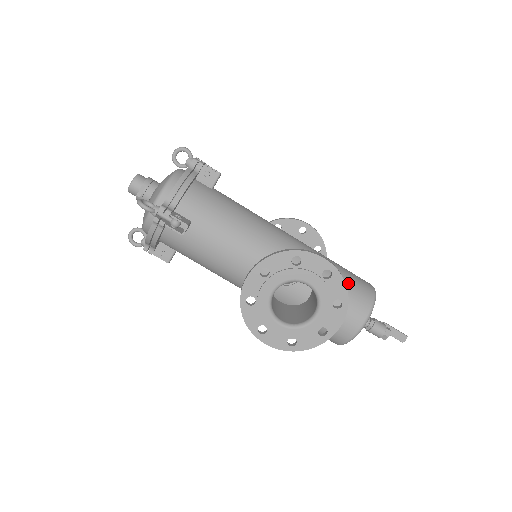
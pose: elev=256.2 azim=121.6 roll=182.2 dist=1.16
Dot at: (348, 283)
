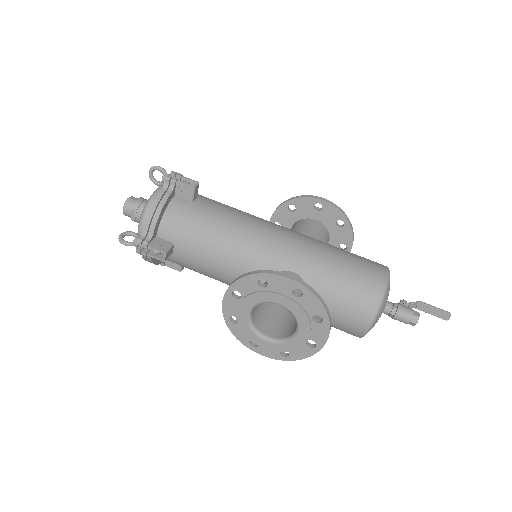
Dot at: (349, 280)
